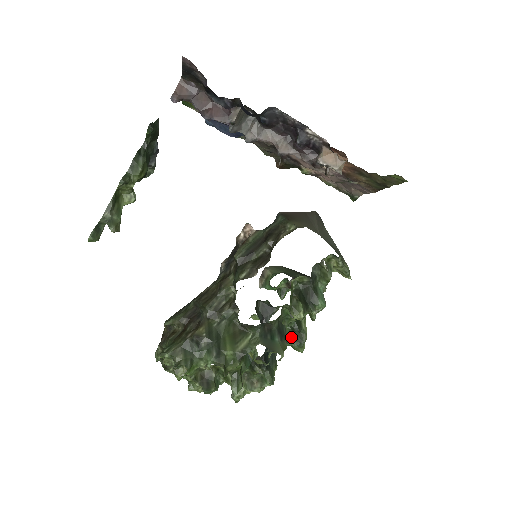
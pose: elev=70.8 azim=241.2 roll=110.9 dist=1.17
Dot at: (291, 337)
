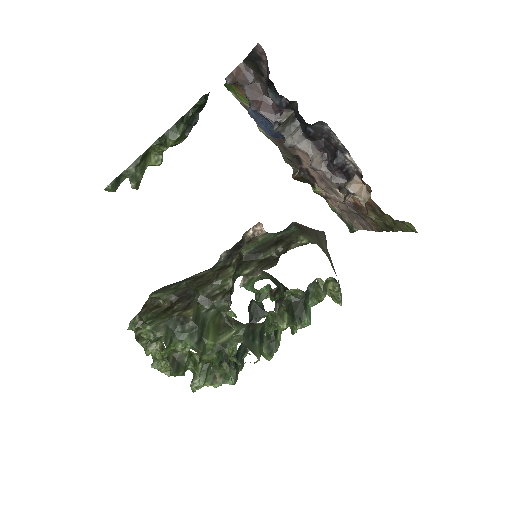
Dot at: (264, 343)
